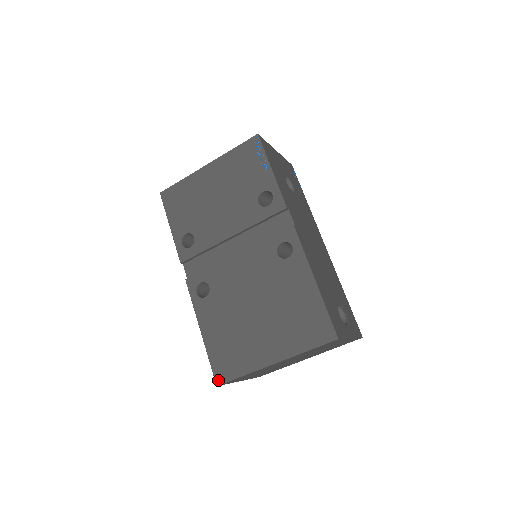
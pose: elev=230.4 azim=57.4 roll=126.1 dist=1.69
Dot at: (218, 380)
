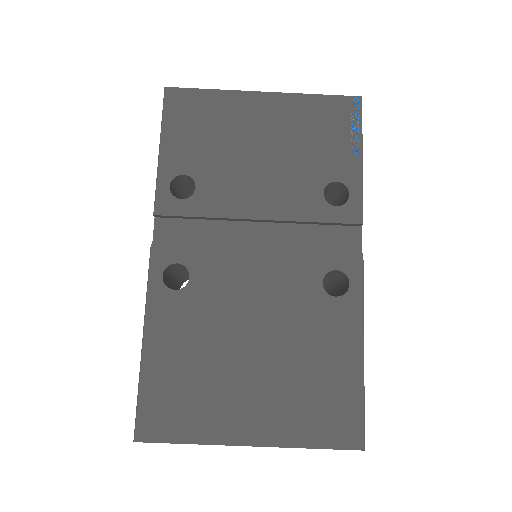
Dot at: (141, 433)
